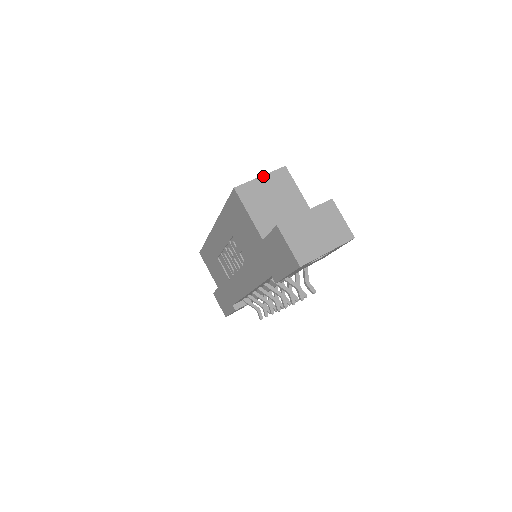
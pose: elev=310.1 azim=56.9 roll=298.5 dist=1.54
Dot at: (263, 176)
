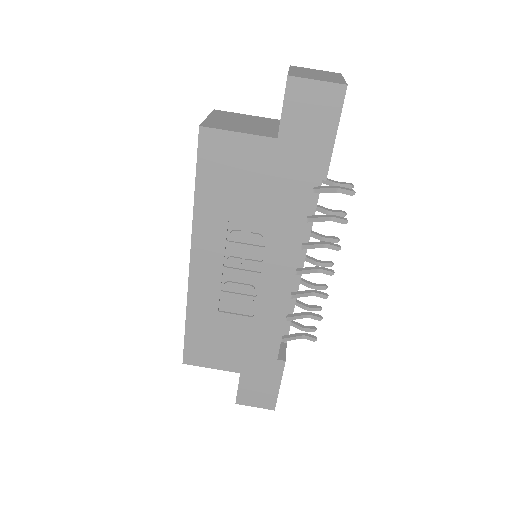
Dot at: (209, 116)
